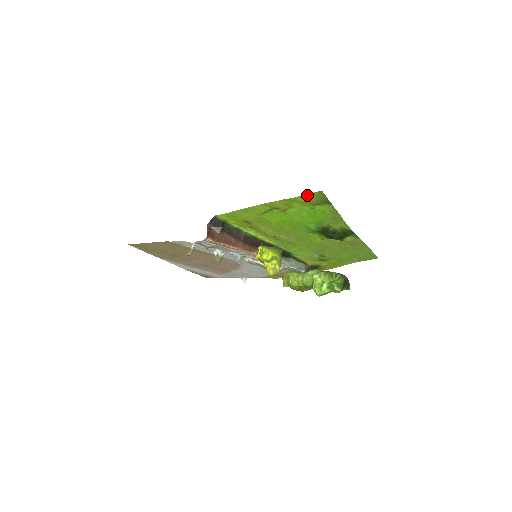
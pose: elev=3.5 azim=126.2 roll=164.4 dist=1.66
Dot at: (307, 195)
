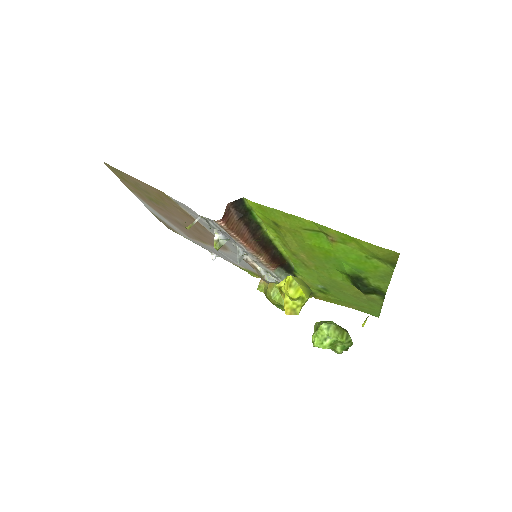
Dot at: (378, 247)
